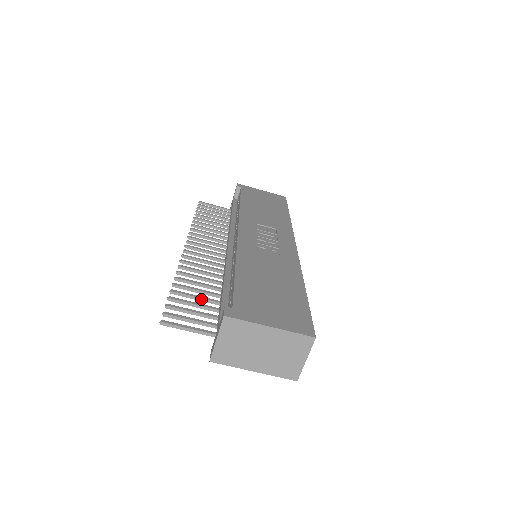
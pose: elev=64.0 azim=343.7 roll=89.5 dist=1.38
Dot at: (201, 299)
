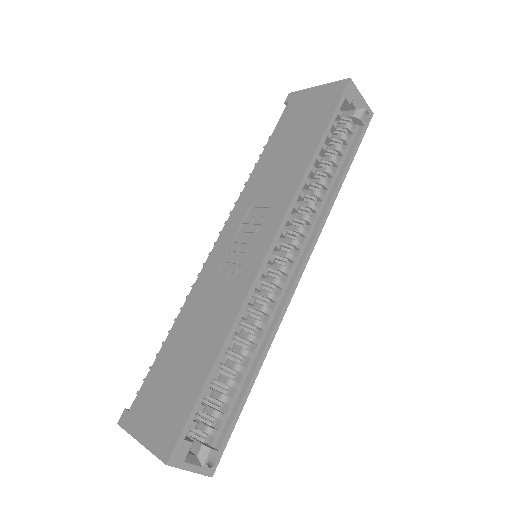
Dot at: occluded
